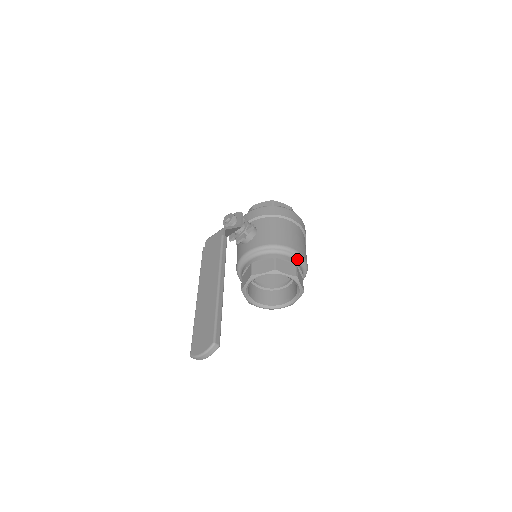
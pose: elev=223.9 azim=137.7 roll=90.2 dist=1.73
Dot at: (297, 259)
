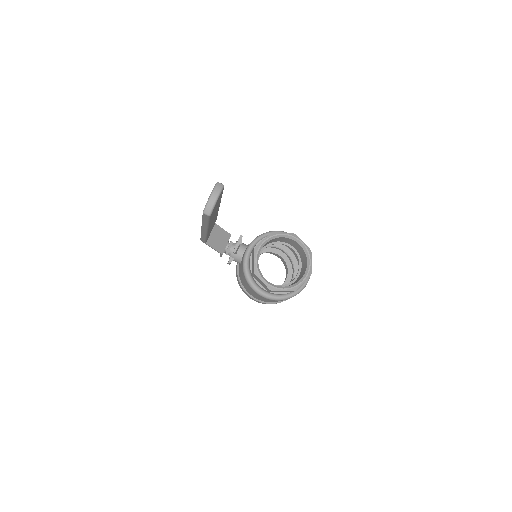
Dot at: occluded
